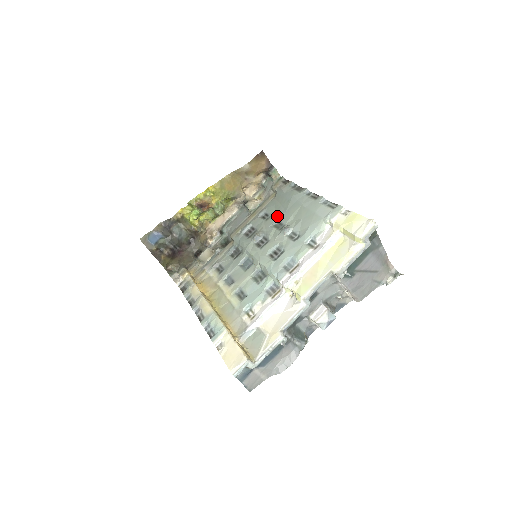
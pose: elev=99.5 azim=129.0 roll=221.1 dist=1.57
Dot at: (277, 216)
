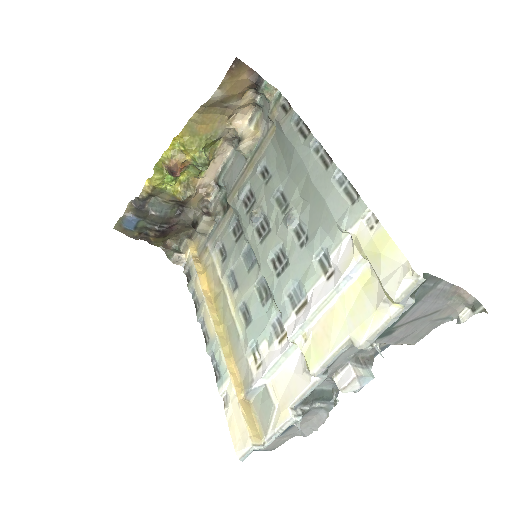
Dot at: (278, 180)
